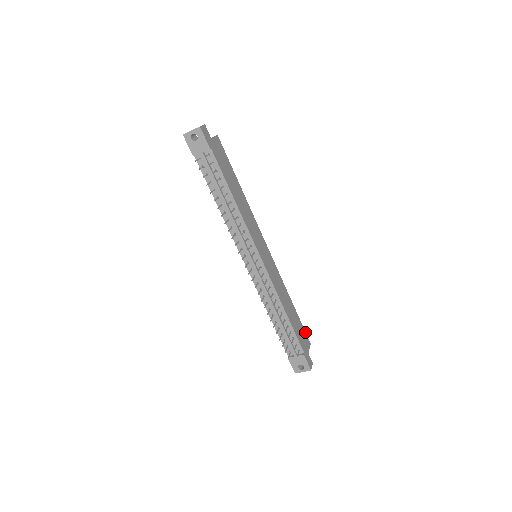
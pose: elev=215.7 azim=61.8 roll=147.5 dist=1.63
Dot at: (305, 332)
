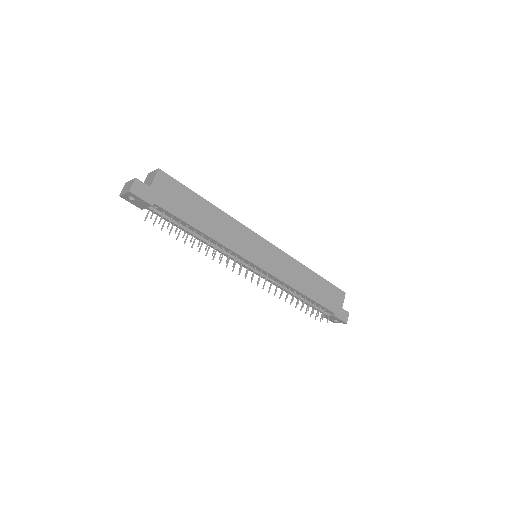
Dot at: (336, 287)
